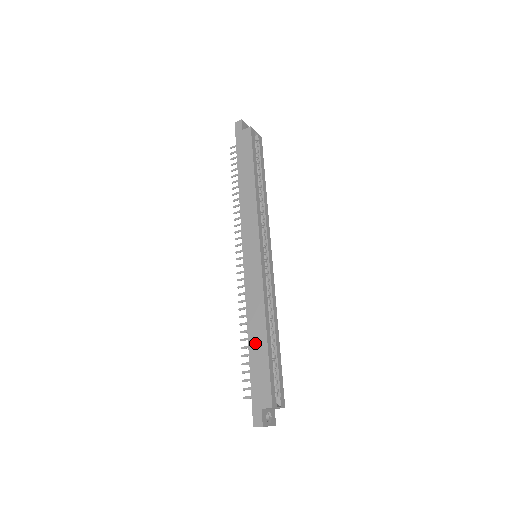
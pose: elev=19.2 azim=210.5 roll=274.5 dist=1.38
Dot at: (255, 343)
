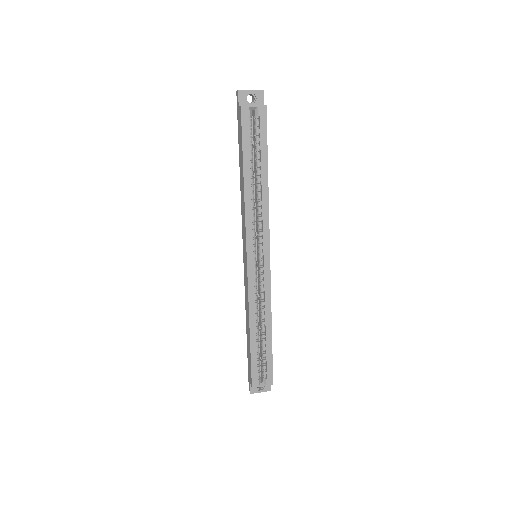
Dot at: (247, 336)
